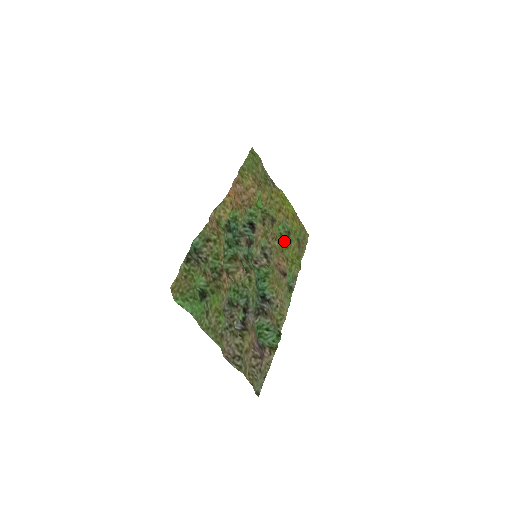
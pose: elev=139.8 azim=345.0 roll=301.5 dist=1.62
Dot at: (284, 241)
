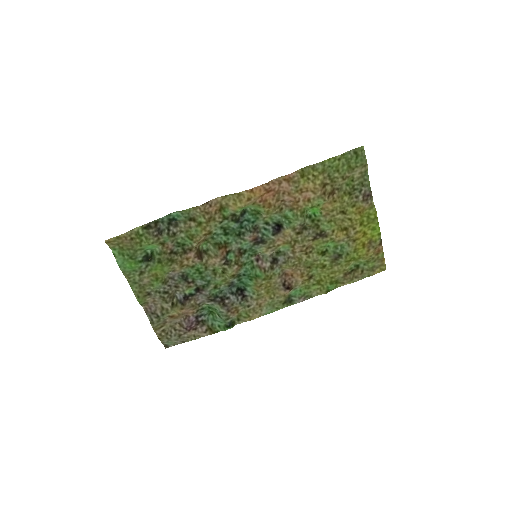
Dot at: (324, 259)
